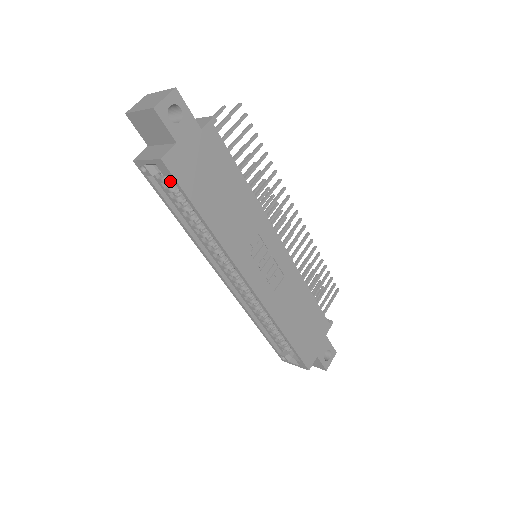
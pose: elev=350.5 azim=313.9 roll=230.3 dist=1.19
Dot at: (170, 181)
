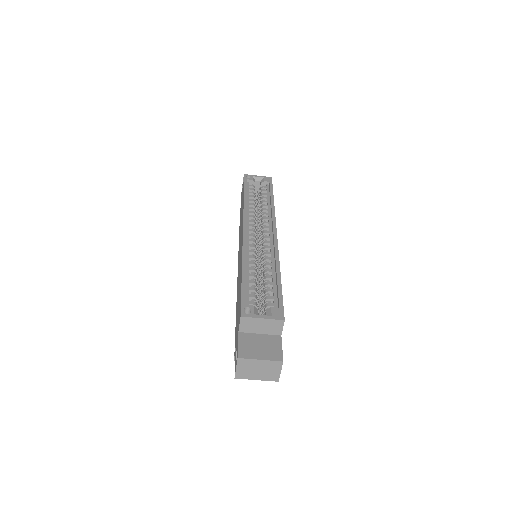
Dot at: occluded
